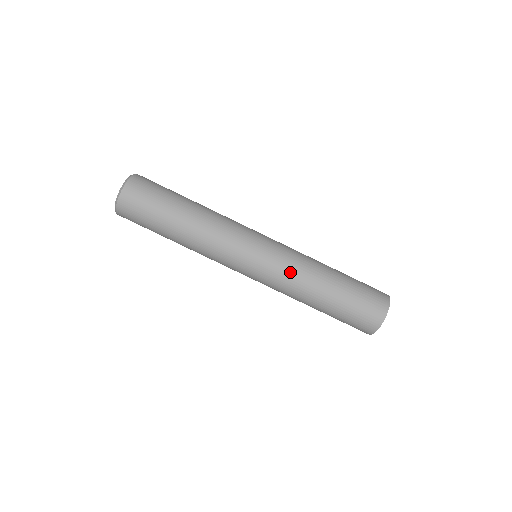
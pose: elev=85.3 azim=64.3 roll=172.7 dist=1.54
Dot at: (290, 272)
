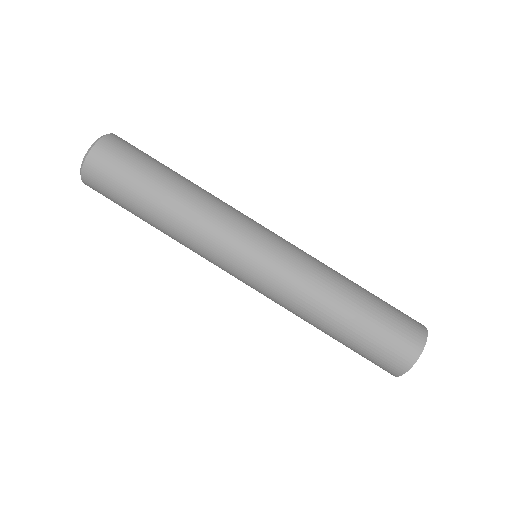
Dot at: (306, 267)
